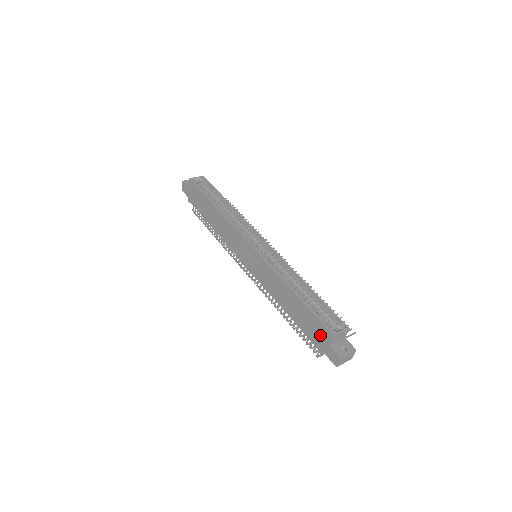
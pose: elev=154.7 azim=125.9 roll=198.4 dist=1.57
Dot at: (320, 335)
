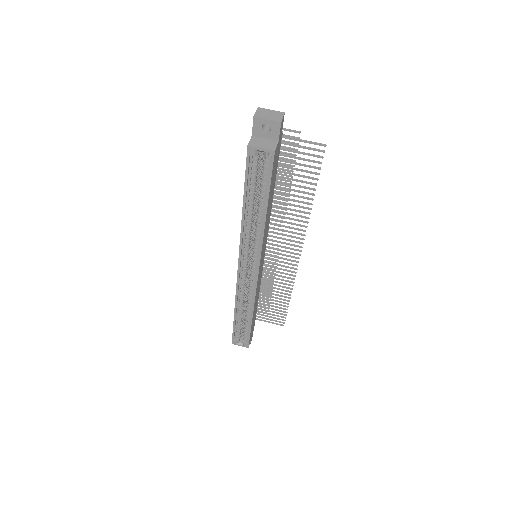
Dot at: occluded
